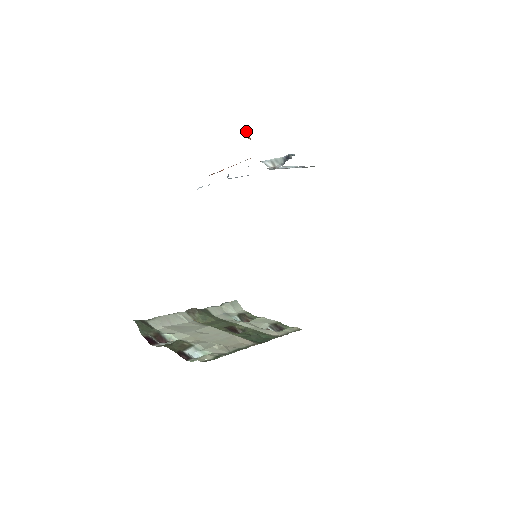
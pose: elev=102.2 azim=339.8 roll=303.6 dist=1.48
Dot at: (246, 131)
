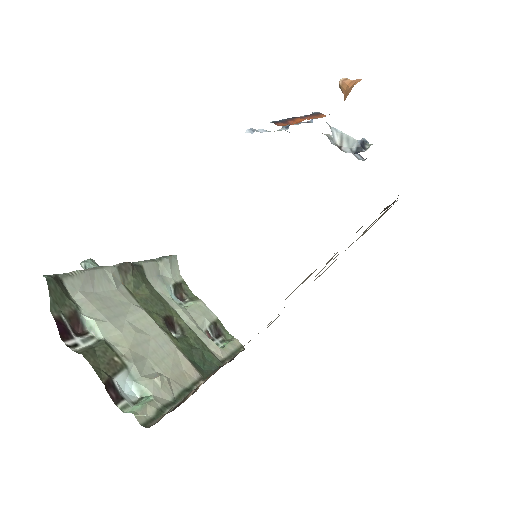
Dot at: (347, 79)
